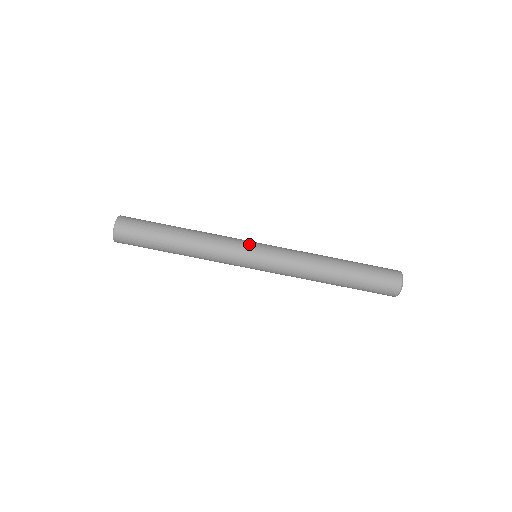
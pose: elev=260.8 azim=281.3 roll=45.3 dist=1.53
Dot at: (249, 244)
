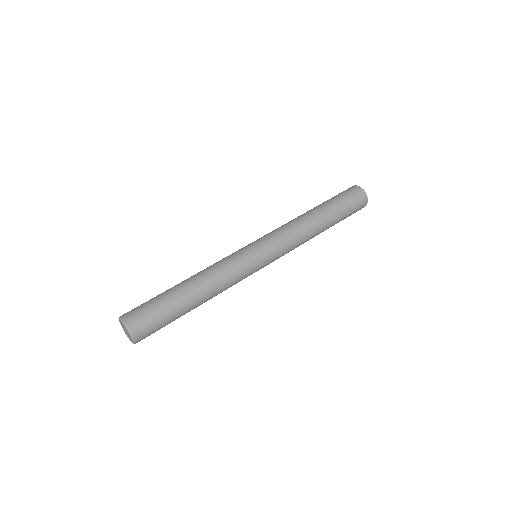
Dot at: (242, 248)
